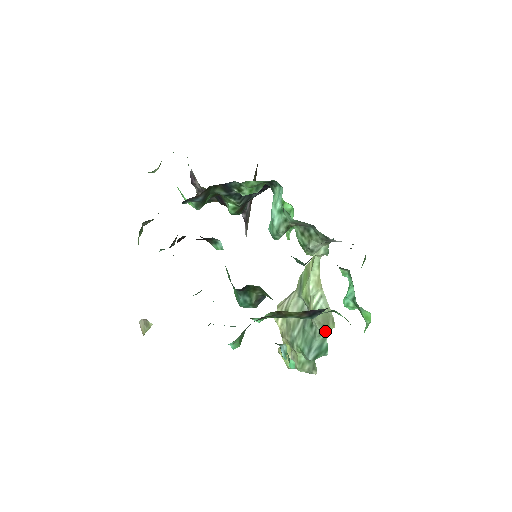
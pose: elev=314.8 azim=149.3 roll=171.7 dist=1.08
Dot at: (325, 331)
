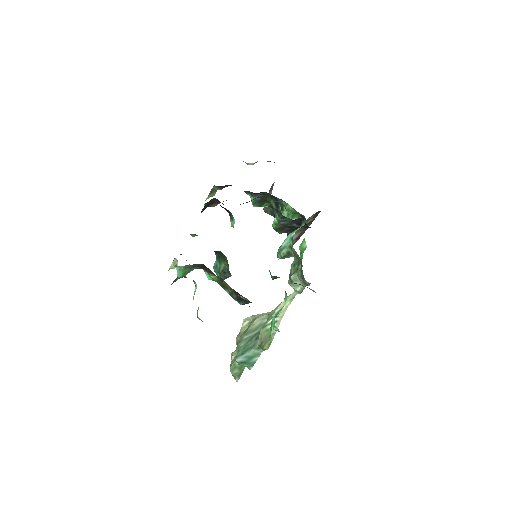
Dot at: (261, 348)
